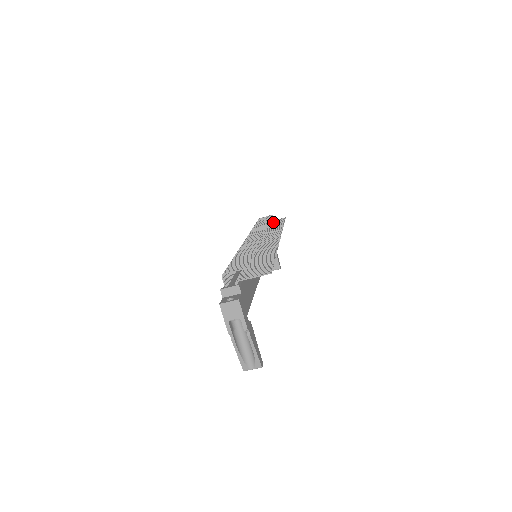
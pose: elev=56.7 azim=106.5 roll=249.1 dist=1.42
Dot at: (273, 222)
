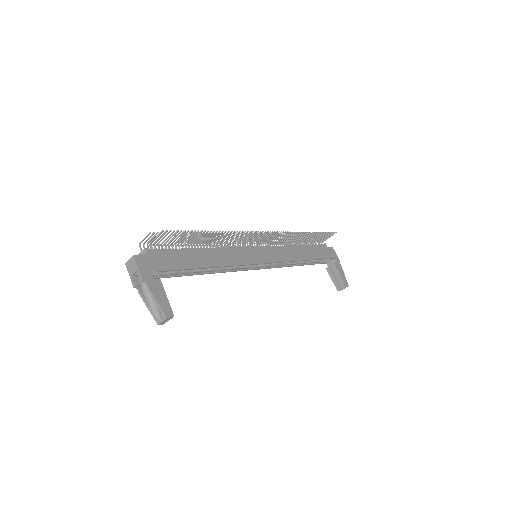
Dot at: (319, 238)
